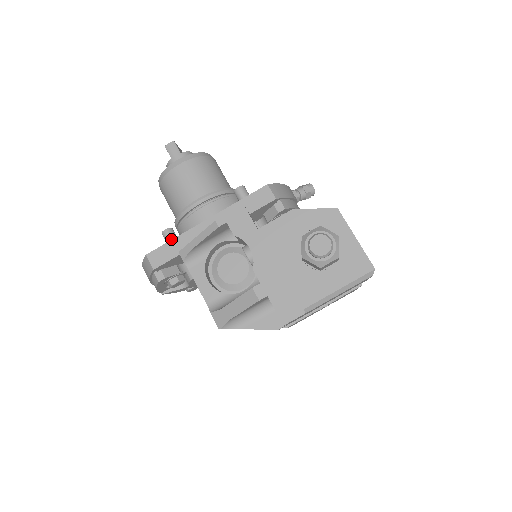
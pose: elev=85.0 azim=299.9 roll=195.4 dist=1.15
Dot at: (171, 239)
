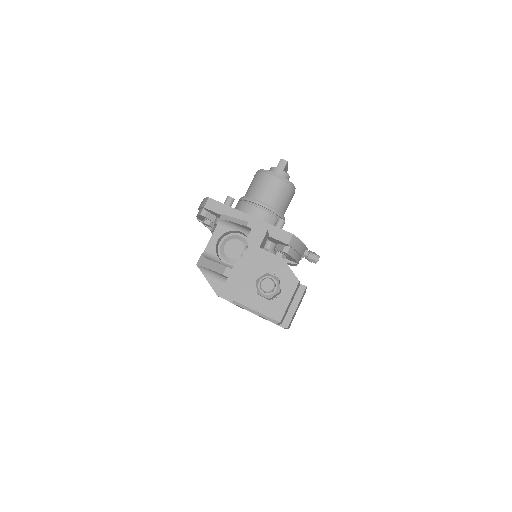
Dot at: (228, 204)
